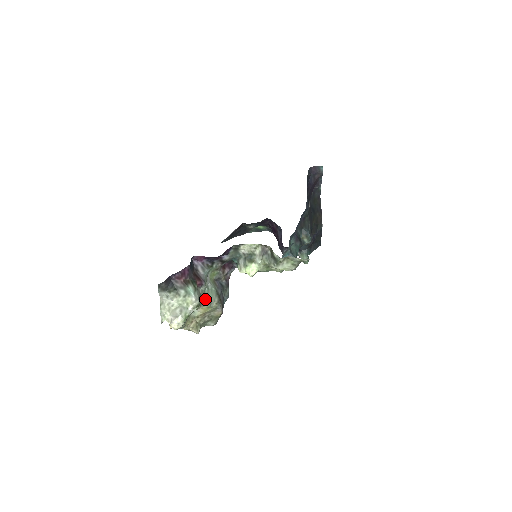
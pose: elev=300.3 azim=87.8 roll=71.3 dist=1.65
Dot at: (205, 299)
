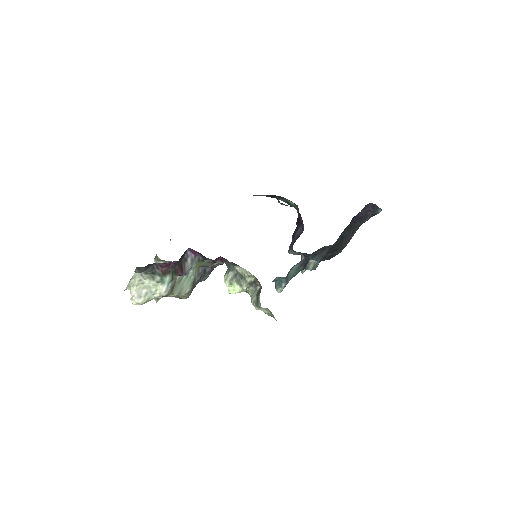
Dot at: (177, 288)
